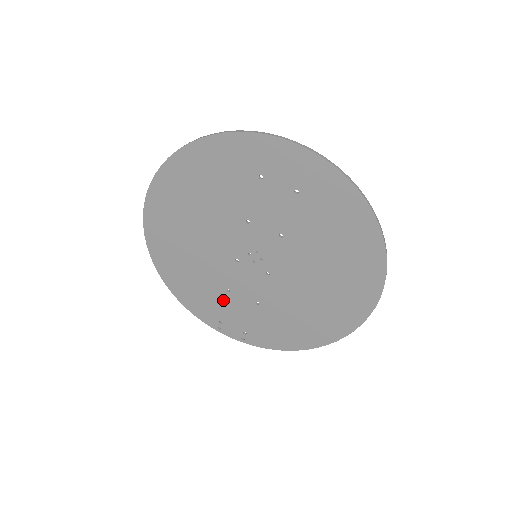
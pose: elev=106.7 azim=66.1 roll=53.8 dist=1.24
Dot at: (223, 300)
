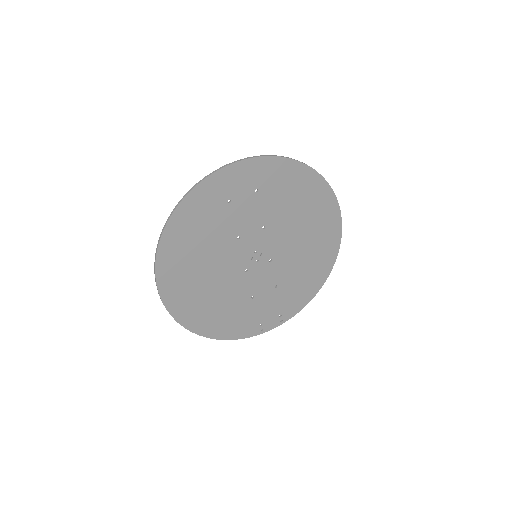
Dot at: (253, 308)
